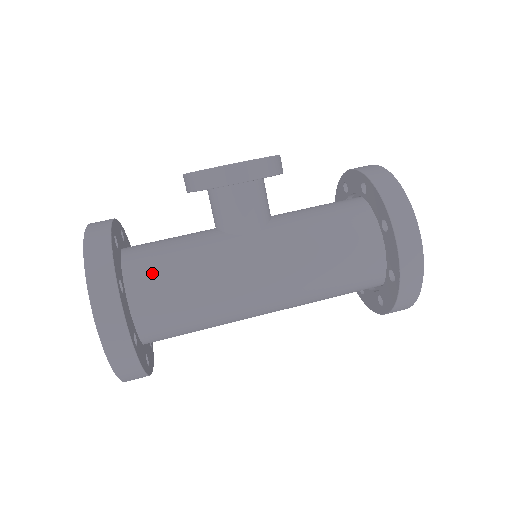
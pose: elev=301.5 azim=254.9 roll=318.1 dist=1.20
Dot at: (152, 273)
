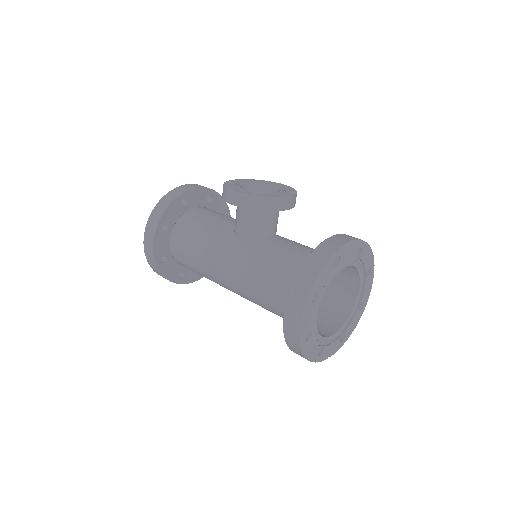
Dot at: (186, 230)
